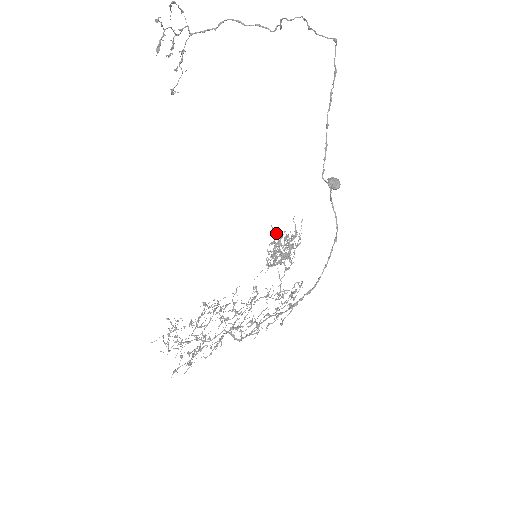
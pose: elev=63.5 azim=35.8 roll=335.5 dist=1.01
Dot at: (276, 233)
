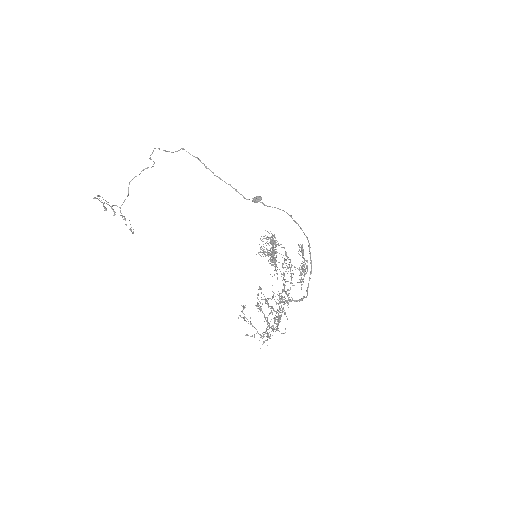
Dot at: occluded
